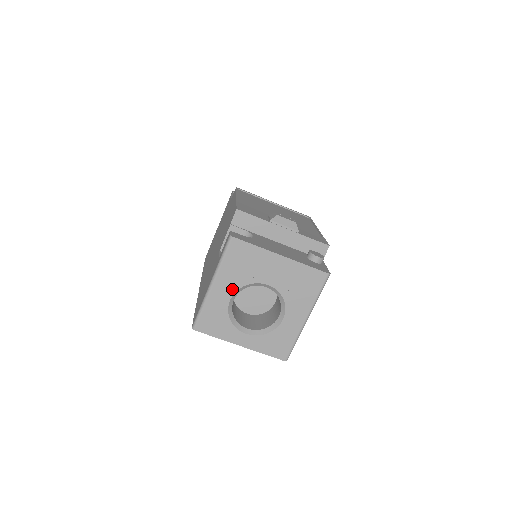
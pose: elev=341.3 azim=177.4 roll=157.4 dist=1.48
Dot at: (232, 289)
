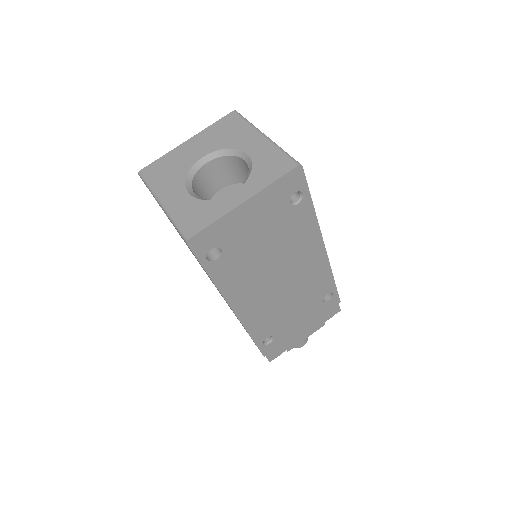
Dot at: (180, 187)
